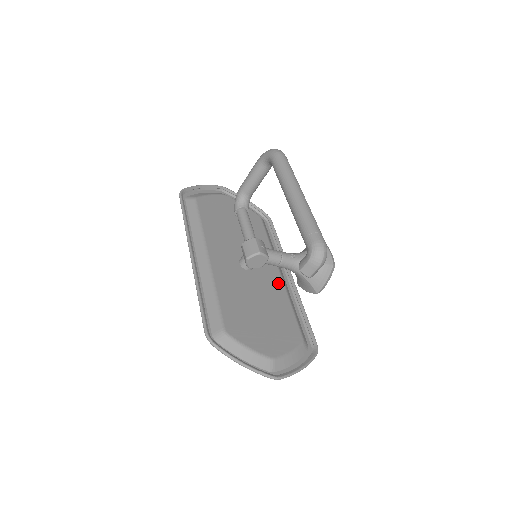
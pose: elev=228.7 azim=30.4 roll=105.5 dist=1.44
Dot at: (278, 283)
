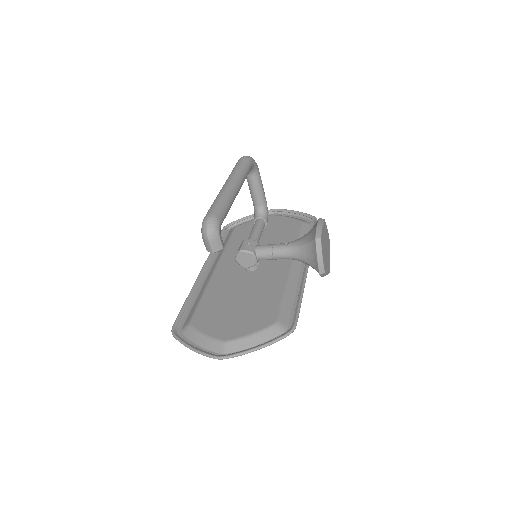
Dot at: (281, 275)
